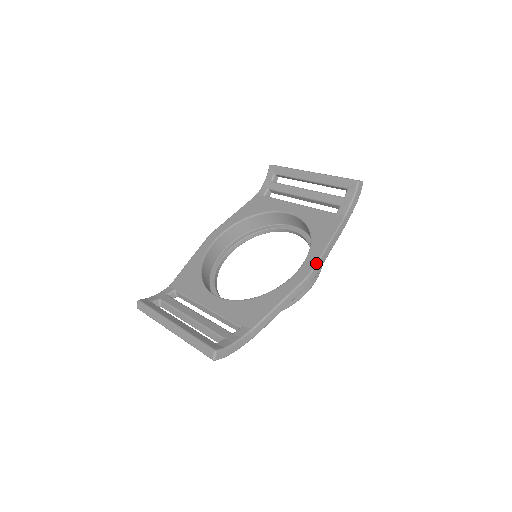
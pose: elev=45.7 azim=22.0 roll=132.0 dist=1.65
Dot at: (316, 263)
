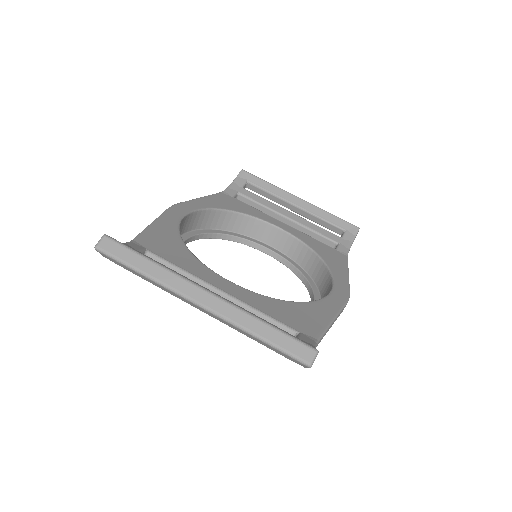
Dot at: (349, 288)
